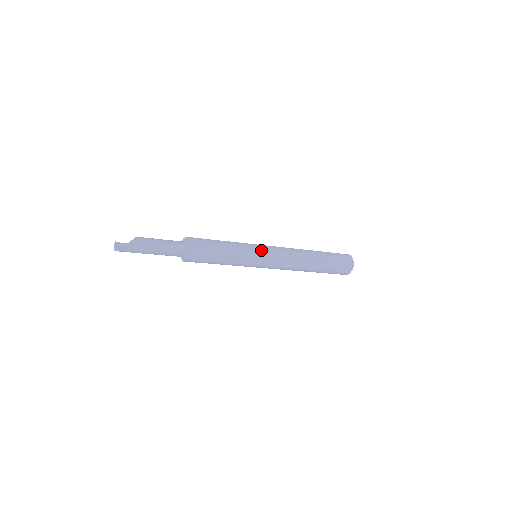
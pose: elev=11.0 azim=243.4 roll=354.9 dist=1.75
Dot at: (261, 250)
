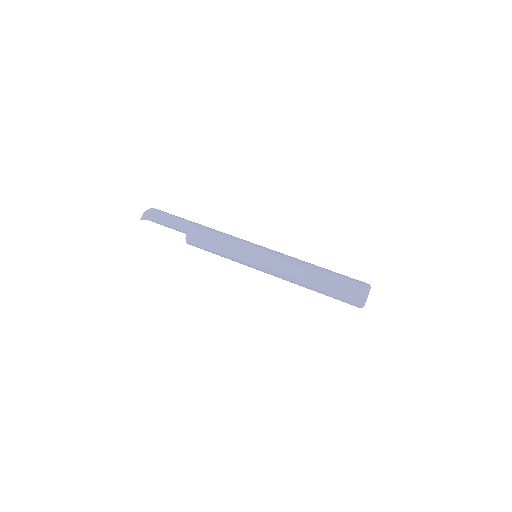
Dot at: (250, 266)
